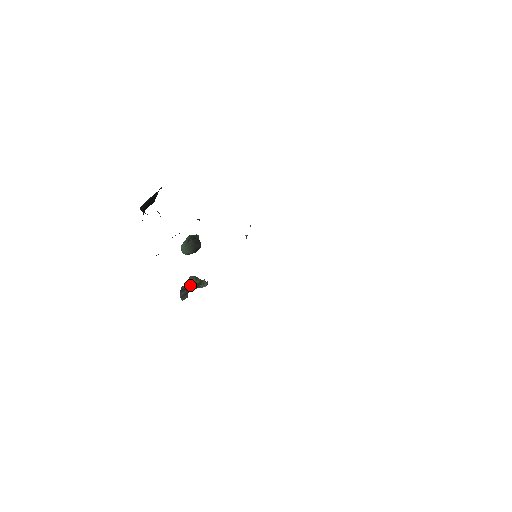
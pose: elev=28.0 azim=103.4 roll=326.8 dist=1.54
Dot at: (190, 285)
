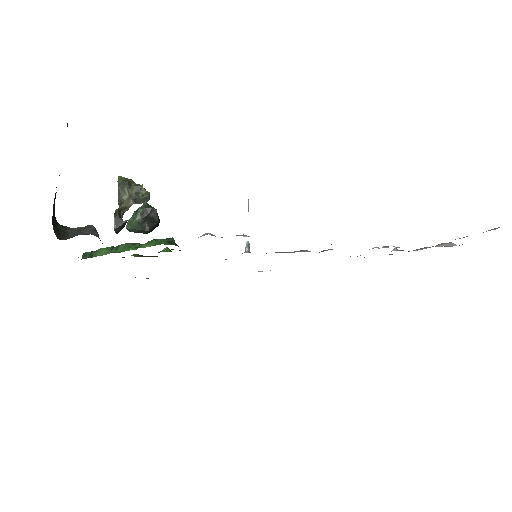
Dot at: (122, 196)
